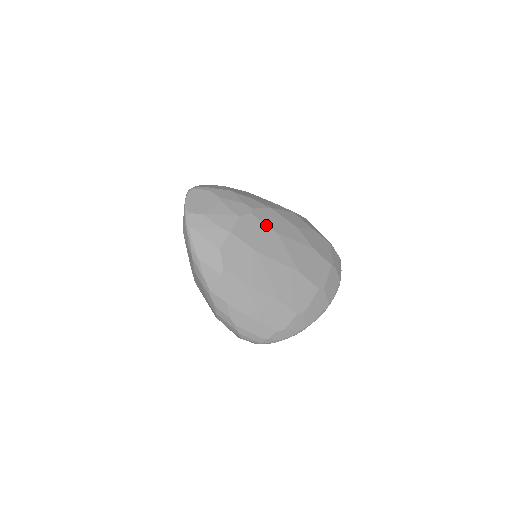
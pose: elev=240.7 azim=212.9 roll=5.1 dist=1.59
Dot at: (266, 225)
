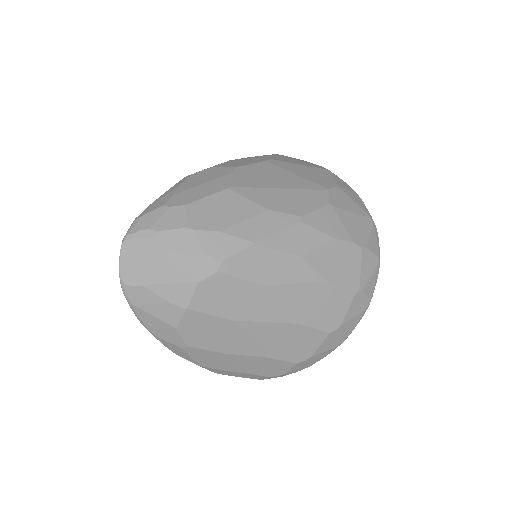
Dot at: (244, 280)
